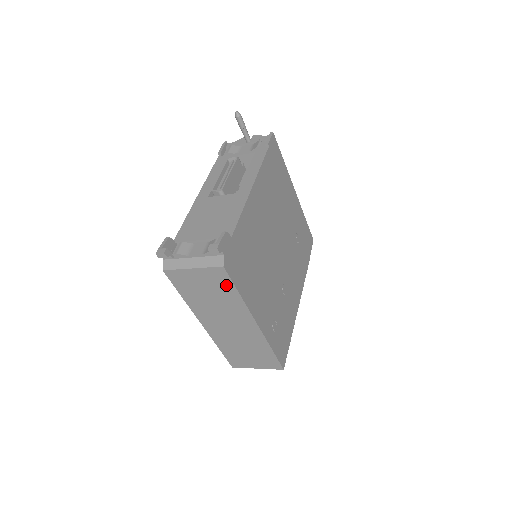
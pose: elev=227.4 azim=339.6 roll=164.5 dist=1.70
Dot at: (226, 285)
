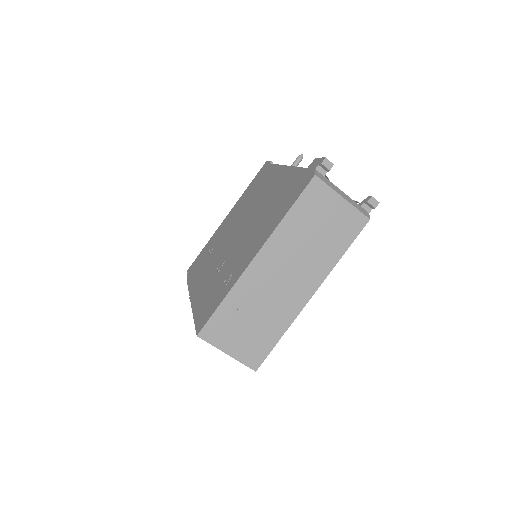
Dot at: (346, 236)
